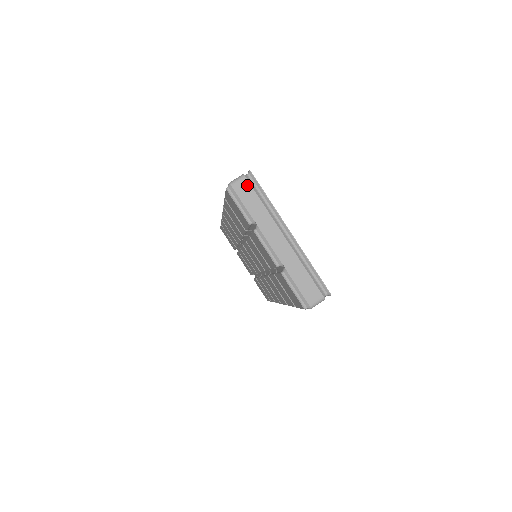
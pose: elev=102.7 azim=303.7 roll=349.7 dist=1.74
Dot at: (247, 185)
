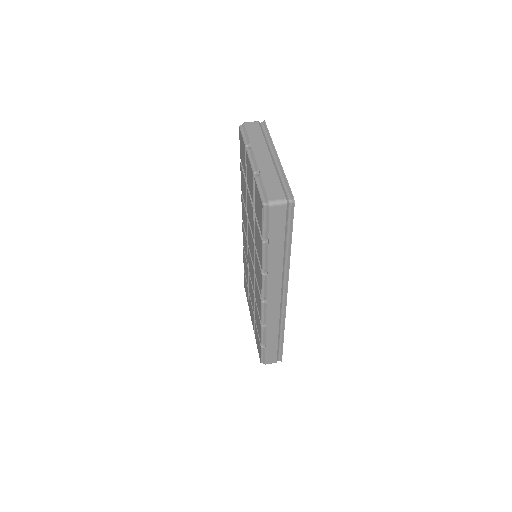
Dot at: (257, 125)
